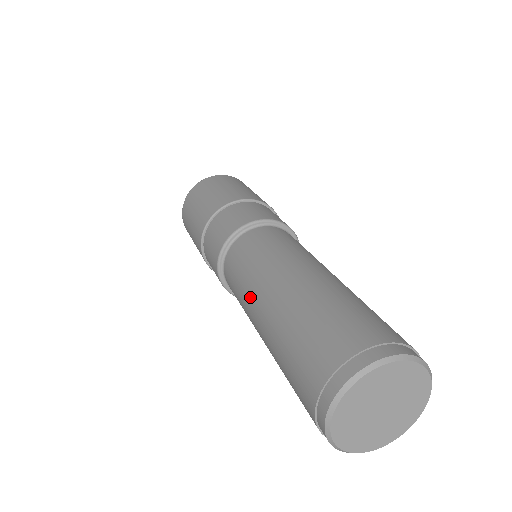
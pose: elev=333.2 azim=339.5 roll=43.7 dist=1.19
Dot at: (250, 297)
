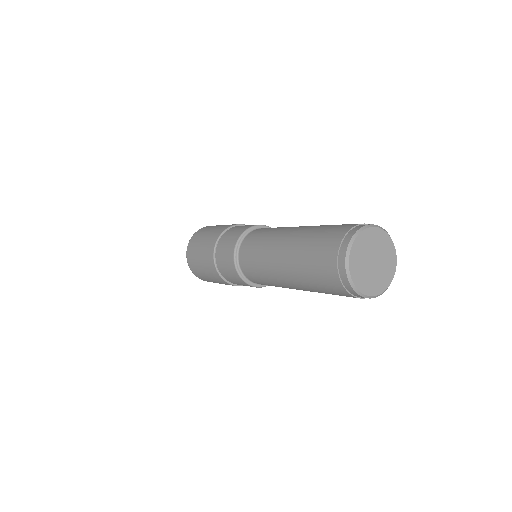
Dot at: (271, 273)
